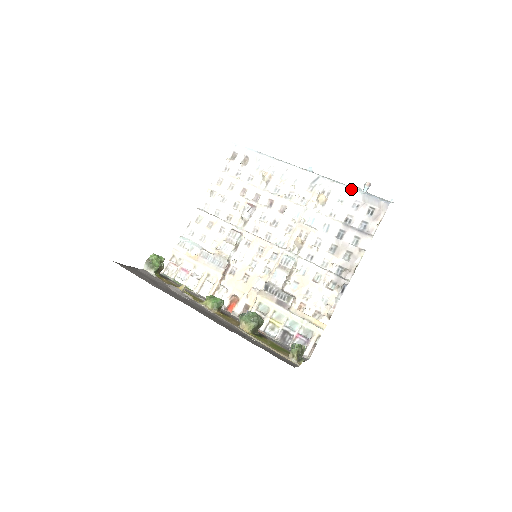
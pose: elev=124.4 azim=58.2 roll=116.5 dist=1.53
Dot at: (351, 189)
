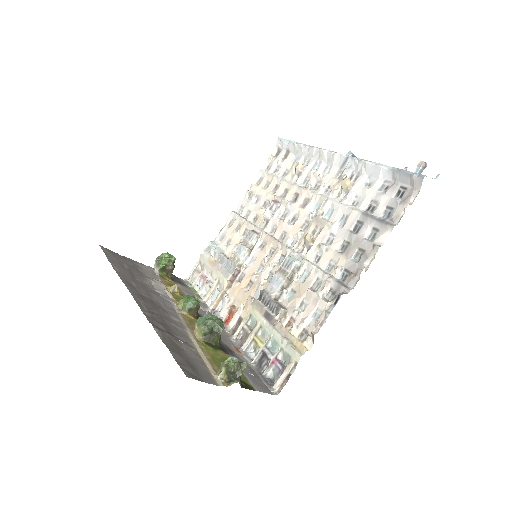
Dot at: (380, 166)
